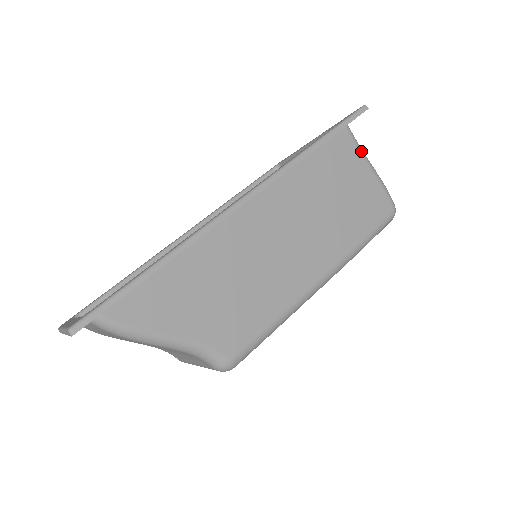
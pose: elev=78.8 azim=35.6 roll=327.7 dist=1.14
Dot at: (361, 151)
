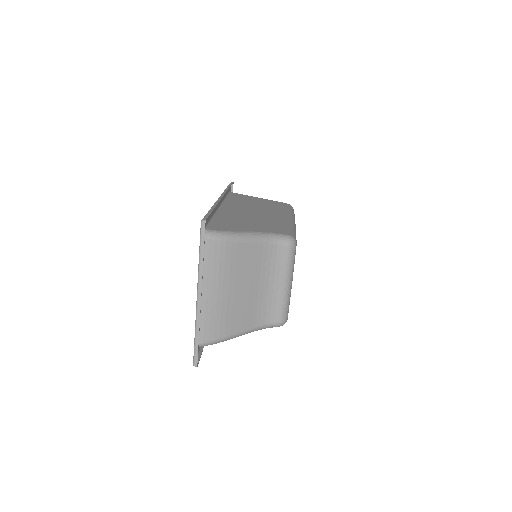
Dot at: occluded
